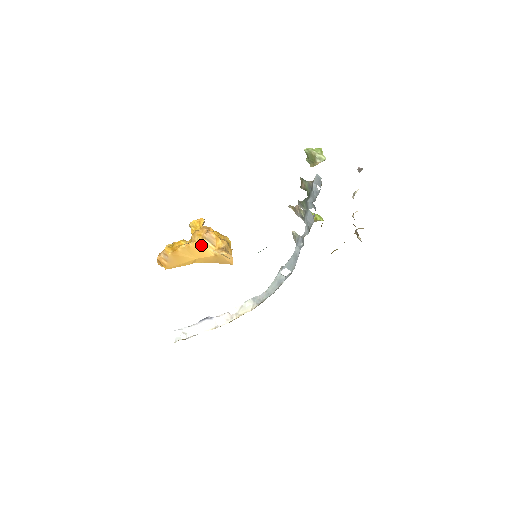
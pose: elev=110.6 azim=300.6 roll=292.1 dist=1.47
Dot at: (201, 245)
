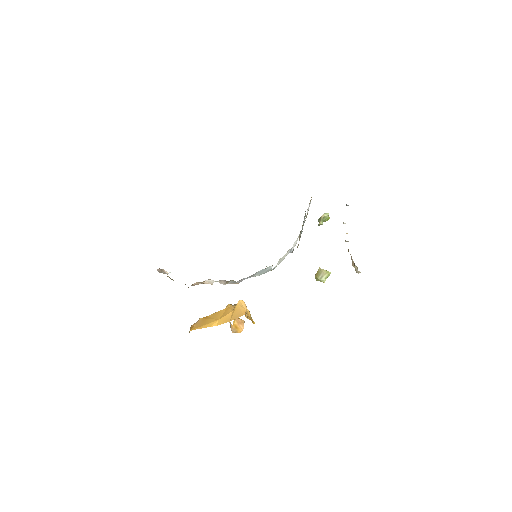
Dot at: (228, 308)
